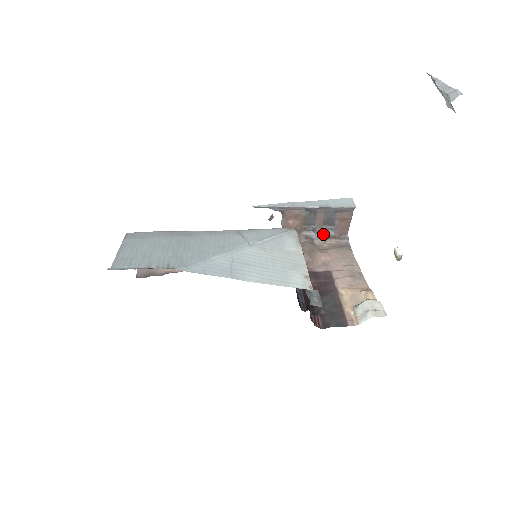
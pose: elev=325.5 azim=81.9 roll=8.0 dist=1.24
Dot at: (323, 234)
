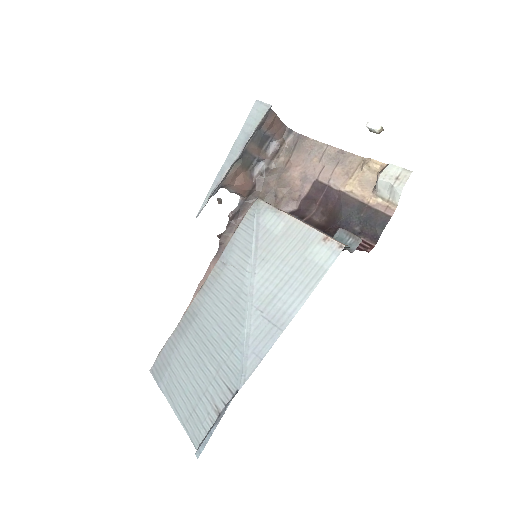
Dot at: (269, 154)
